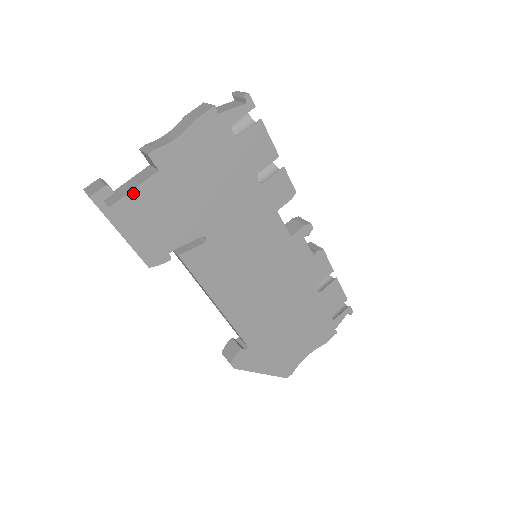
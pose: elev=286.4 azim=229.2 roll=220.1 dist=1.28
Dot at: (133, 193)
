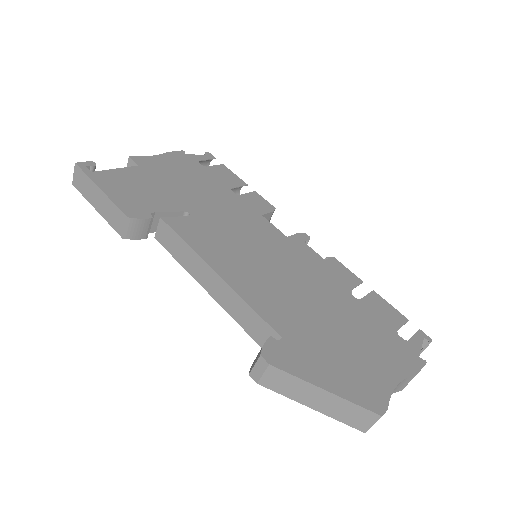
Dot at: (115, 171)
